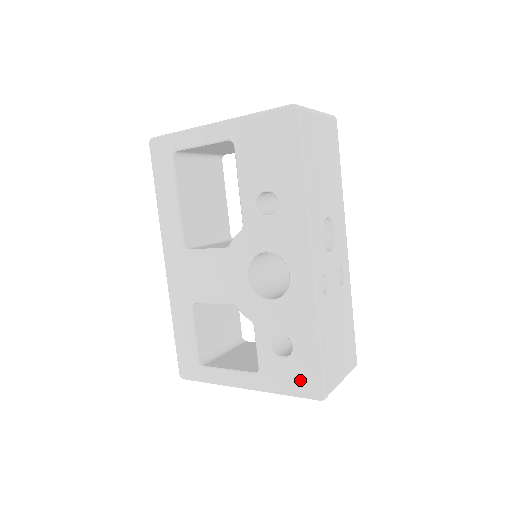
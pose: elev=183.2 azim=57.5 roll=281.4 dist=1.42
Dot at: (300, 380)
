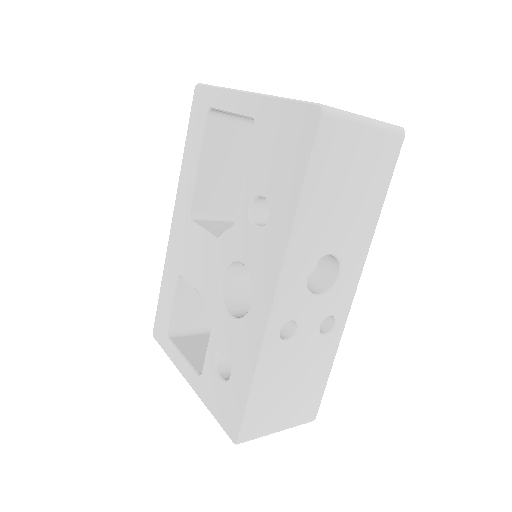
Dot at: (225, 410)
